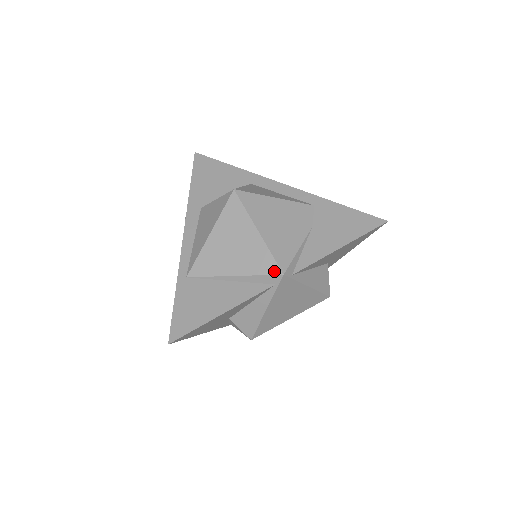
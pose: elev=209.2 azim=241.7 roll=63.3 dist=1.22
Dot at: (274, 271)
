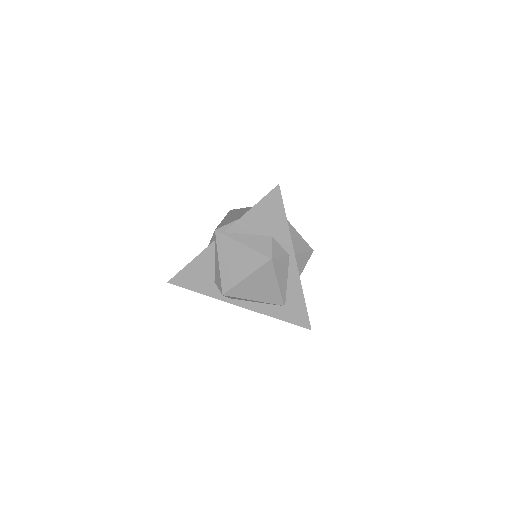
Dot at: (214, 231)
